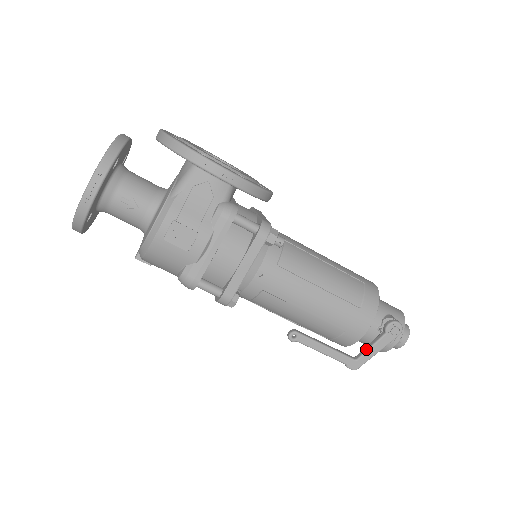
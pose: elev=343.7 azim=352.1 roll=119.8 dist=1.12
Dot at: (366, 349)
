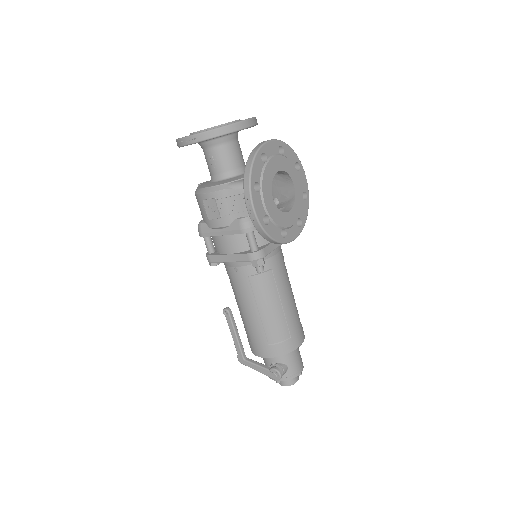
Dot at: (254, 362)
